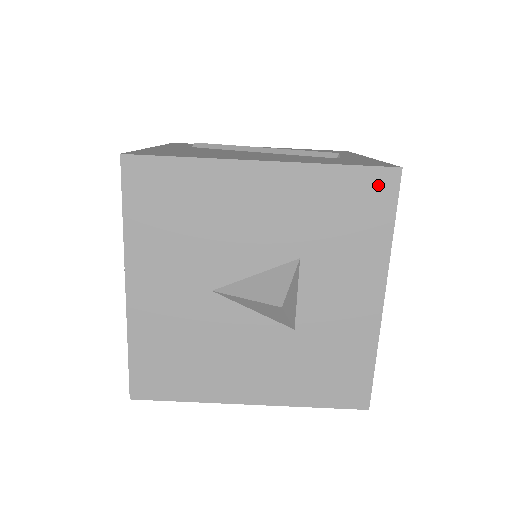
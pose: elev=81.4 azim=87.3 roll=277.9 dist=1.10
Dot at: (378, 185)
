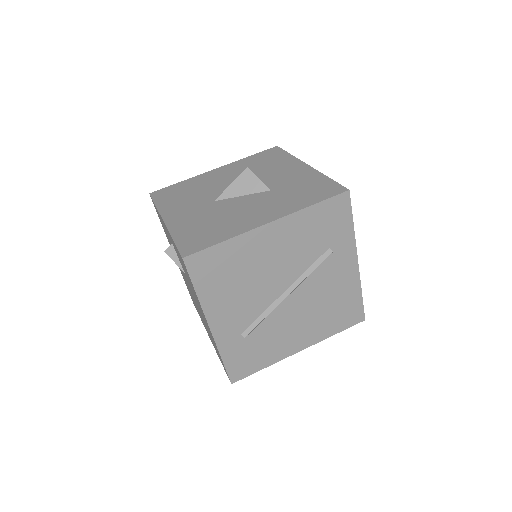
Dot at: (271, 152)
